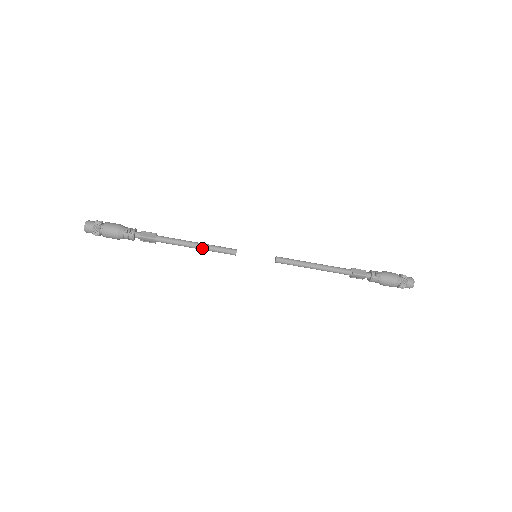
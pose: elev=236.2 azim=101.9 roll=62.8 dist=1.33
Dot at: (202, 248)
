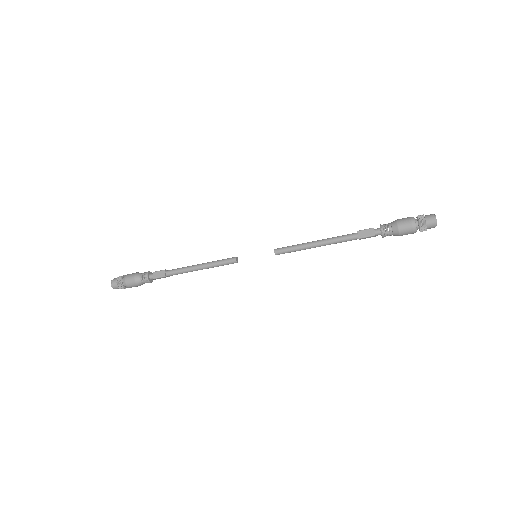
Dot at: (206, 268)
